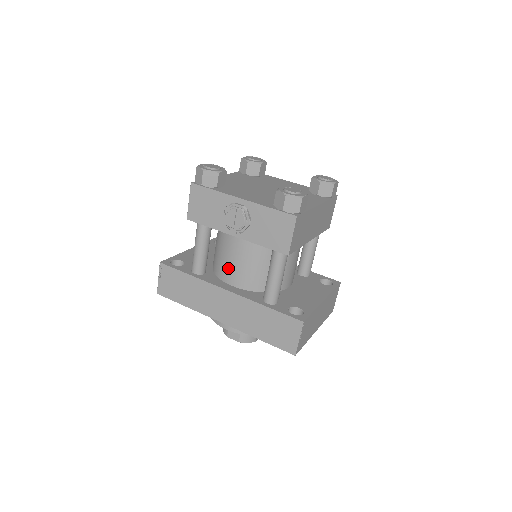
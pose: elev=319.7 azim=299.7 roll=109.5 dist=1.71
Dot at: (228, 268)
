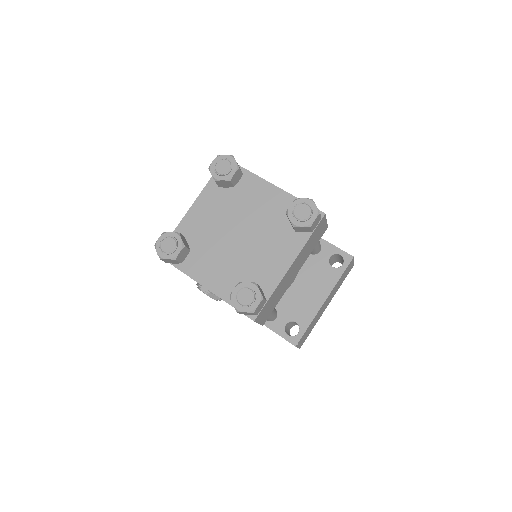
Dot at: occluded
